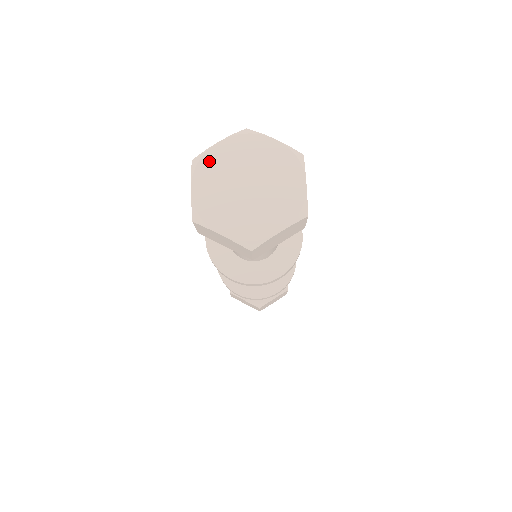
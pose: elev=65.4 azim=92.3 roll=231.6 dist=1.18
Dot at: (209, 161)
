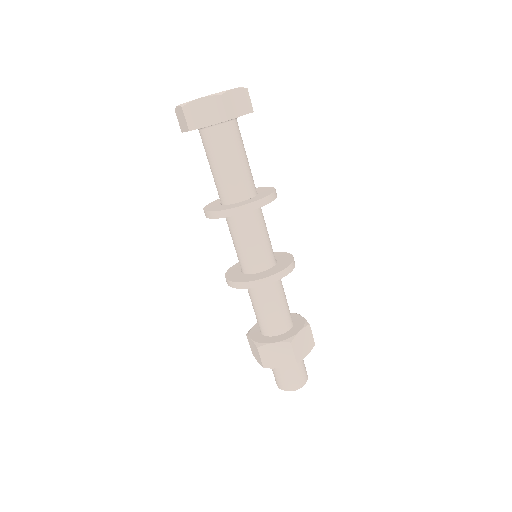
Dot at: occluded
